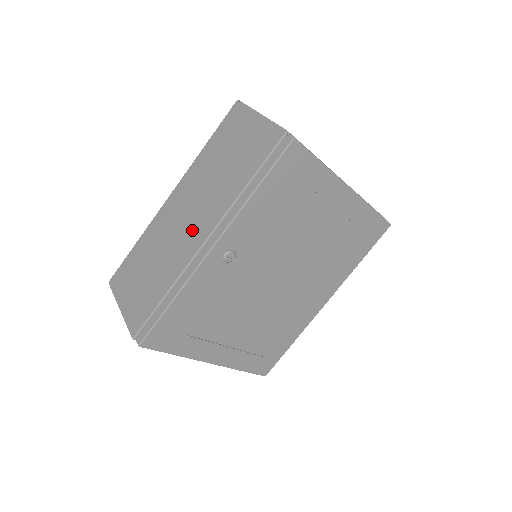
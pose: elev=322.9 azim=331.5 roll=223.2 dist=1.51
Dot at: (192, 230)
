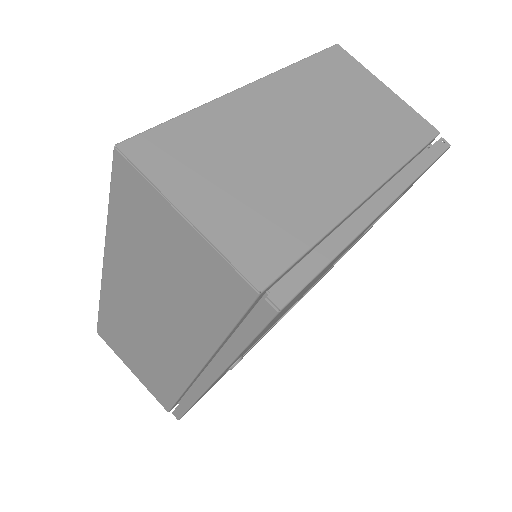
Dot at: (170, 347)
